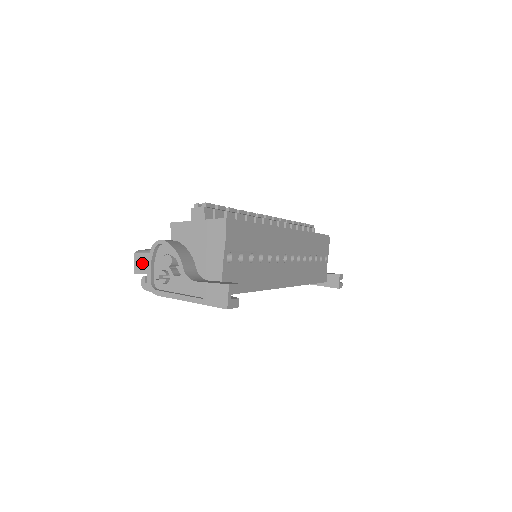
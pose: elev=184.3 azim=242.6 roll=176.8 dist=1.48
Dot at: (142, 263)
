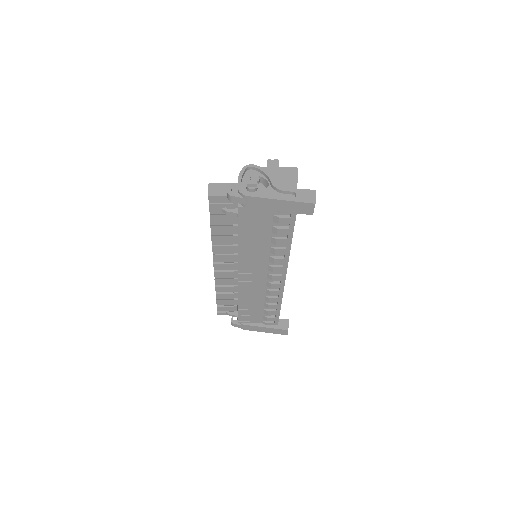
Dot at: (218, 189)
